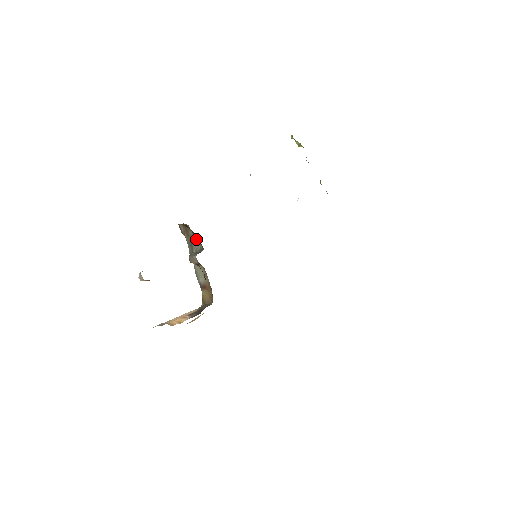
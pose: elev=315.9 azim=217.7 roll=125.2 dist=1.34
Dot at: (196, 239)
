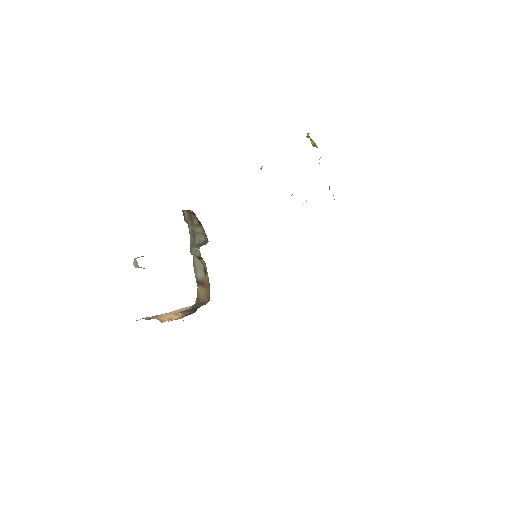
Dot at: (201, 229)
